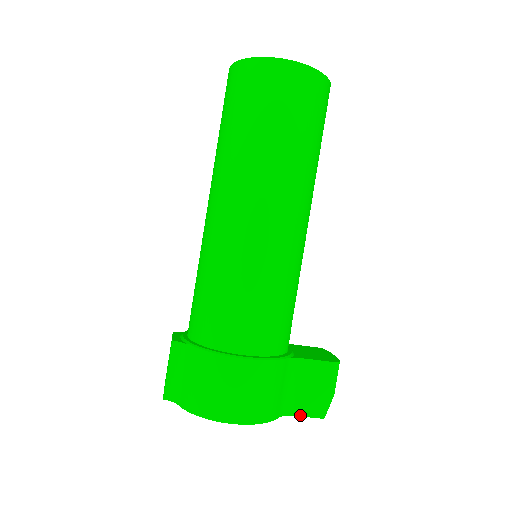
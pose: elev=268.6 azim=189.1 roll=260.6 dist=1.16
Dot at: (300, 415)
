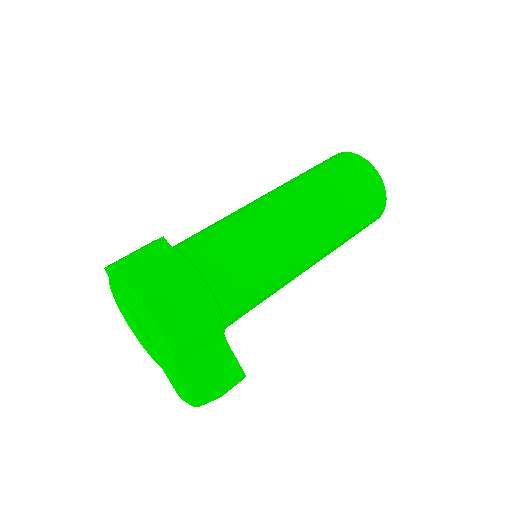
Dot at: (187, 385)
